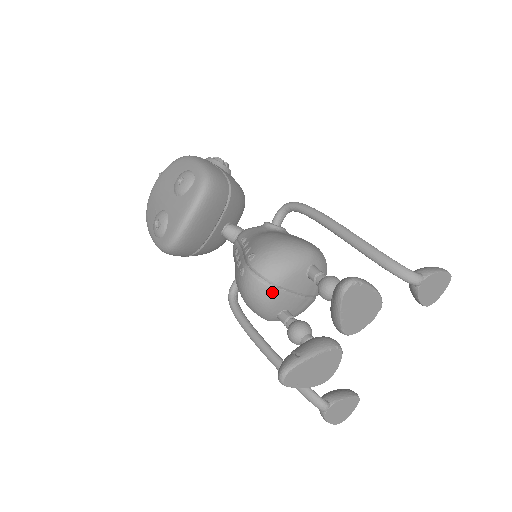
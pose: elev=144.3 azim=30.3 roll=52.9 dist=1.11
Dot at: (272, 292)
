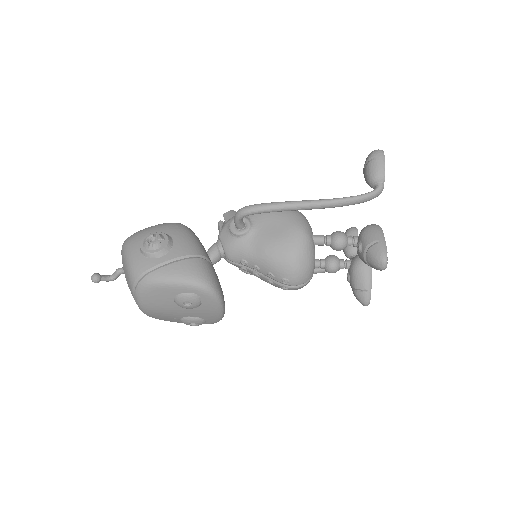
Dot at: occluded
